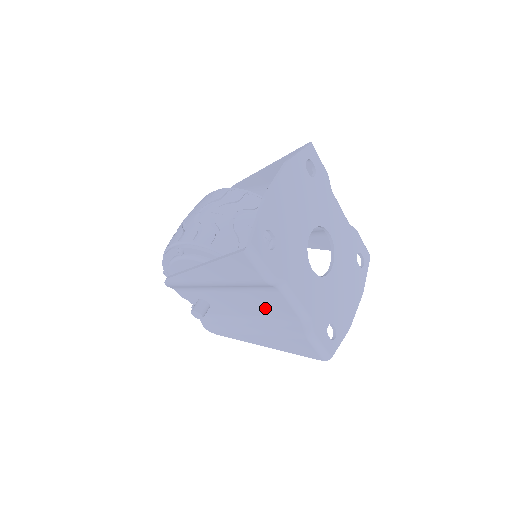
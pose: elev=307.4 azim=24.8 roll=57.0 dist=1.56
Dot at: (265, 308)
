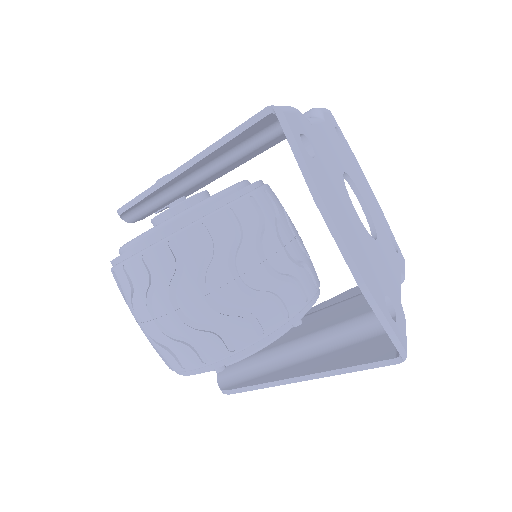
Dot at: occluded
